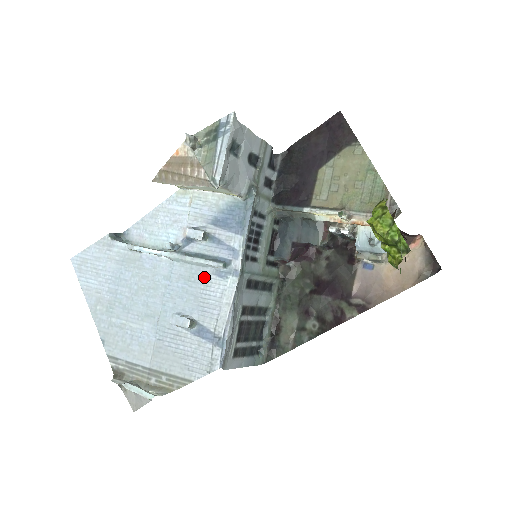
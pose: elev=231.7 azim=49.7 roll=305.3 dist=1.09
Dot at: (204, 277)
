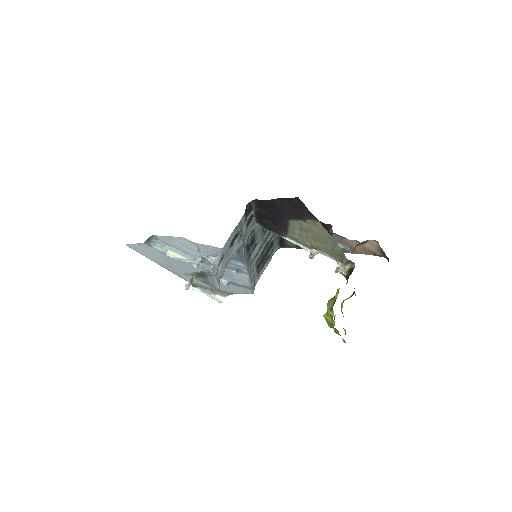
Dot at: (226, 271)
